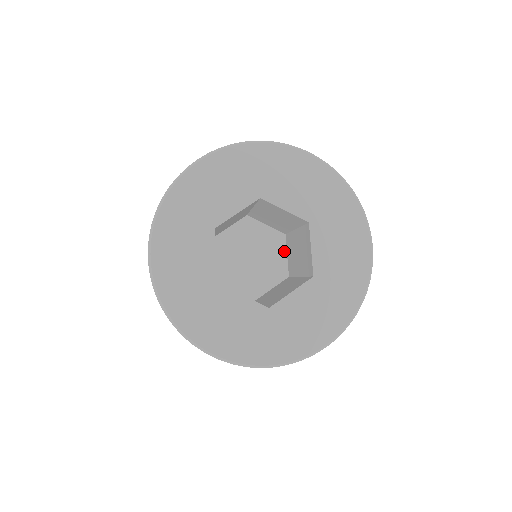
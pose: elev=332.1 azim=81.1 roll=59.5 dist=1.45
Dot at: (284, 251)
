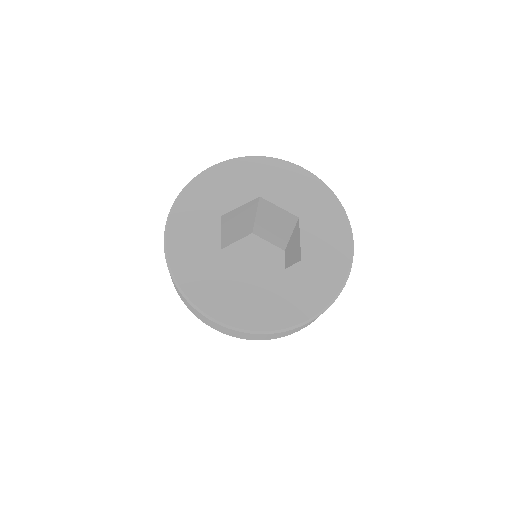
Dot at: (283, 265)
